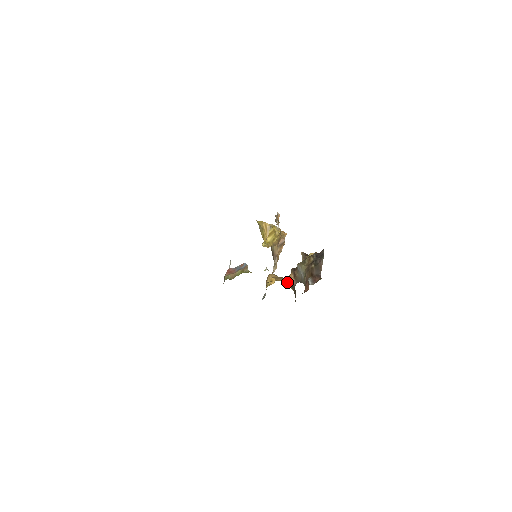
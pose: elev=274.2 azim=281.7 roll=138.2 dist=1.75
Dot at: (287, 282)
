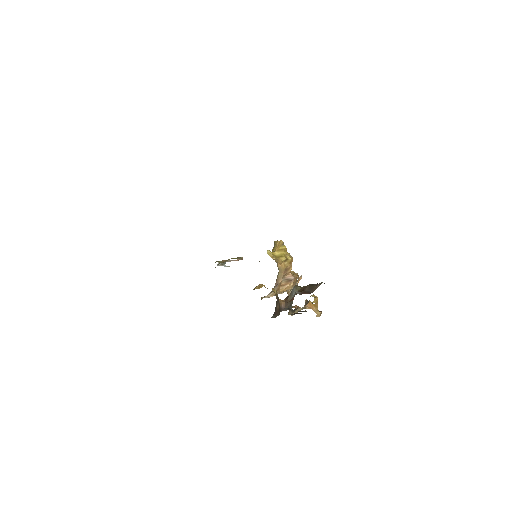
Dot at: (274, 289)
